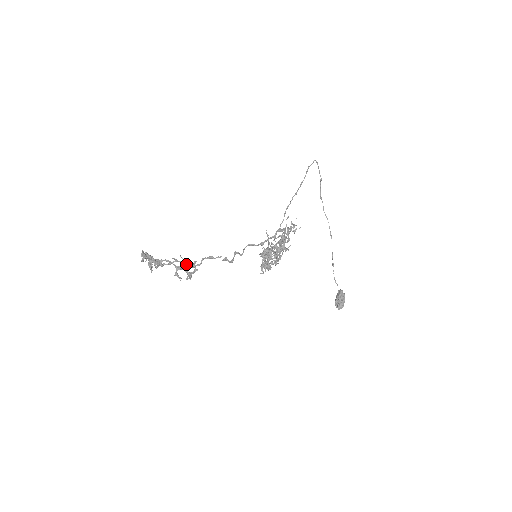
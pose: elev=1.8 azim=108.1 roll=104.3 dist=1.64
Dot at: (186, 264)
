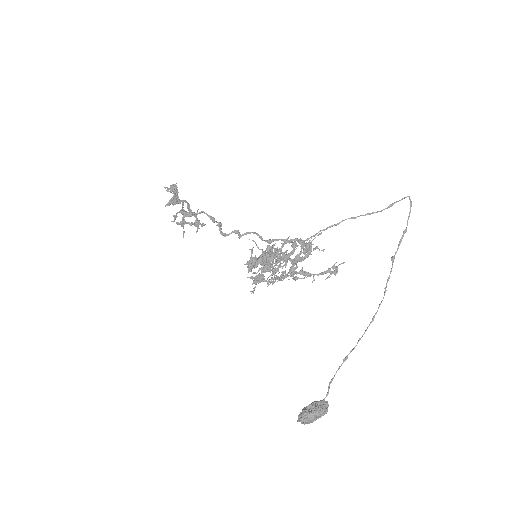
Dot at: (191, 213)
